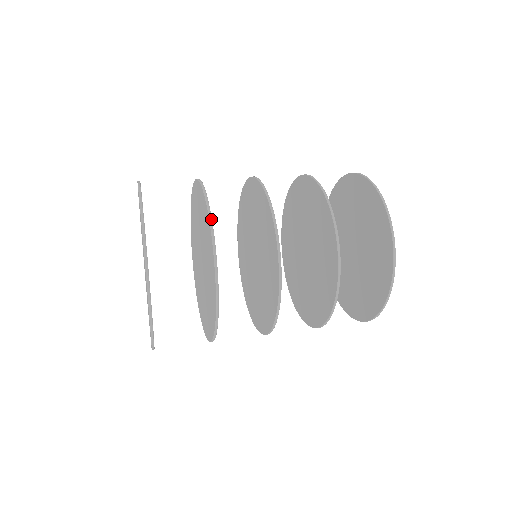
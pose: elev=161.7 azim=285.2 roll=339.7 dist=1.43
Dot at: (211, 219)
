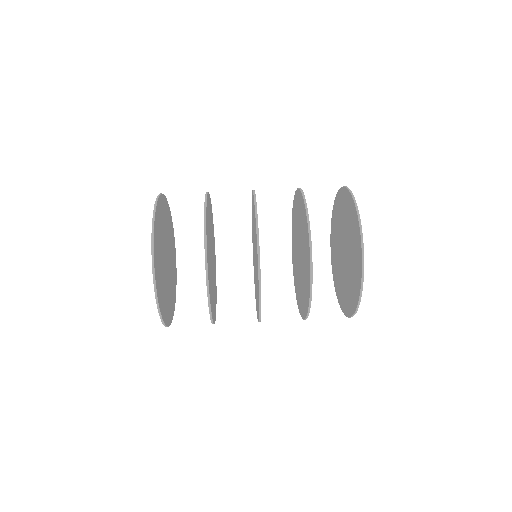
Dot at: (208, 287)
